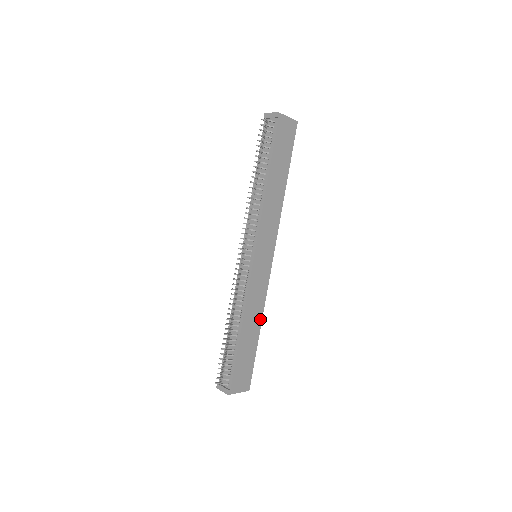
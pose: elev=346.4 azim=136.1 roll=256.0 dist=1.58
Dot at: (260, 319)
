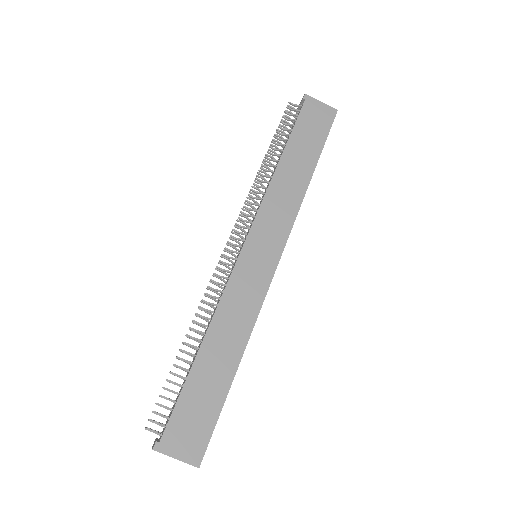
Dot at: (242, 345)
